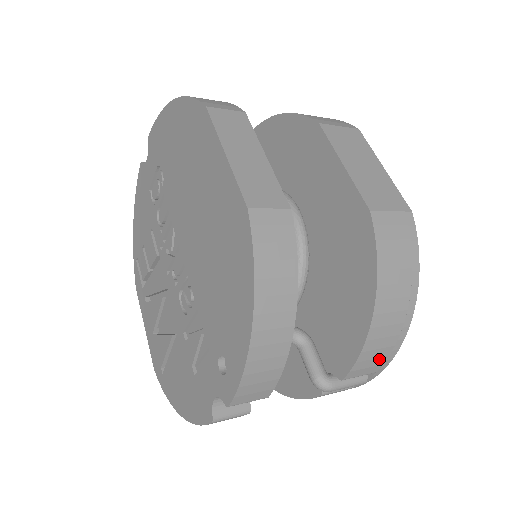
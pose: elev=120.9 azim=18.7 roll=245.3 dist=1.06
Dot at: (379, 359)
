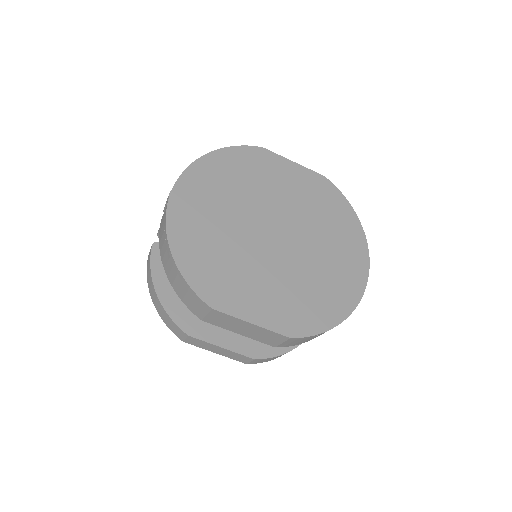
Dot at: occluded
